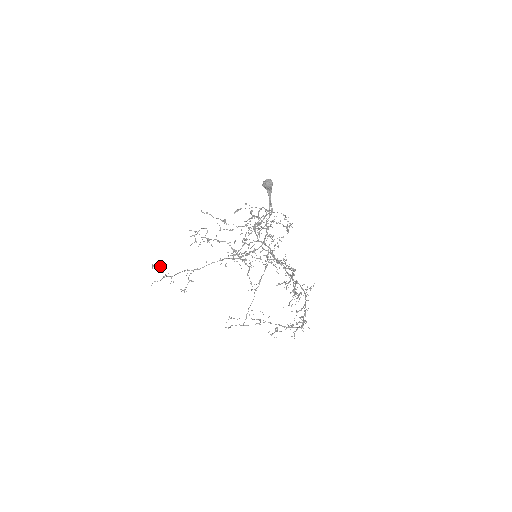
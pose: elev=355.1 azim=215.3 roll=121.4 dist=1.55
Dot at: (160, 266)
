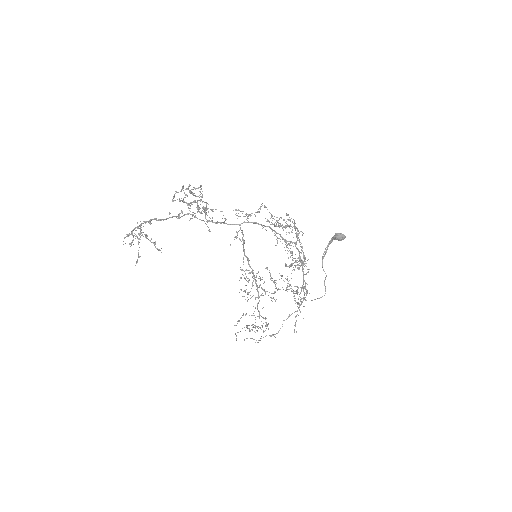
Dot at: occluded
